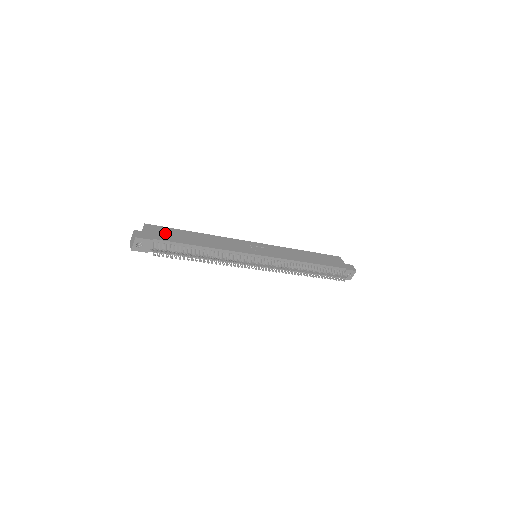
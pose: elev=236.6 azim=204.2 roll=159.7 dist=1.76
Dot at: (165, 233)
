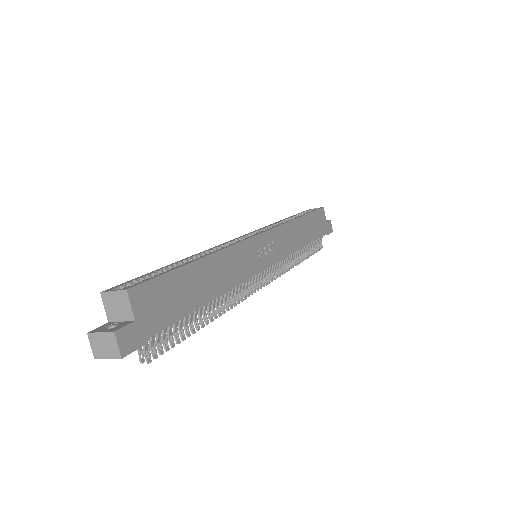
Dot at: (163, 300)
